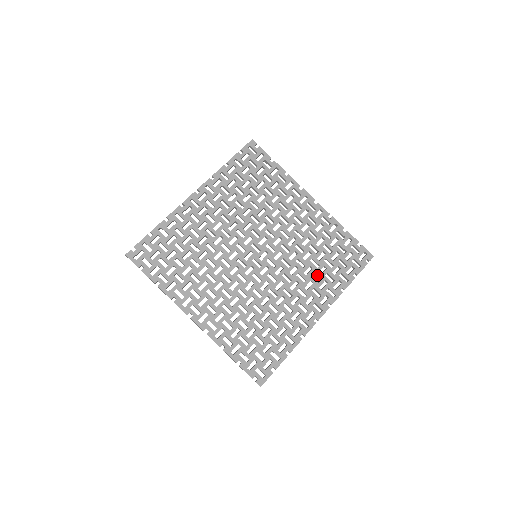
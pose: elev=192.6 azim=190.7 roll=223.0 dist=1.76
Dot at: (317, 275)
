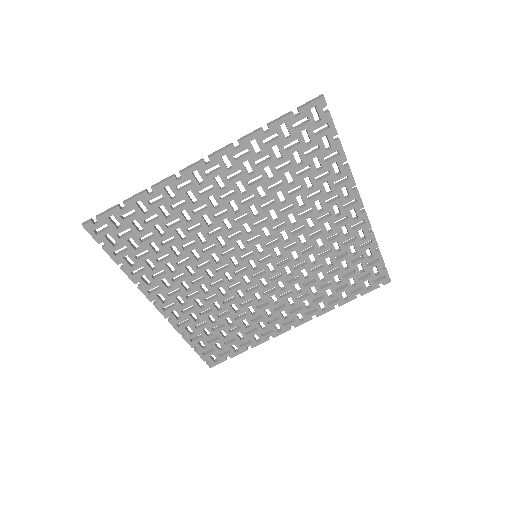
Dot at: (317, 289)
